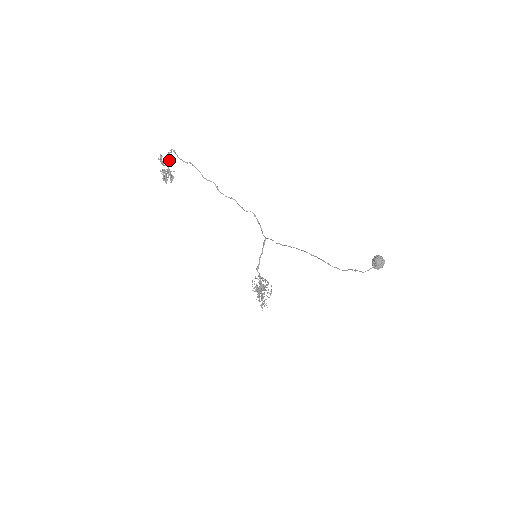
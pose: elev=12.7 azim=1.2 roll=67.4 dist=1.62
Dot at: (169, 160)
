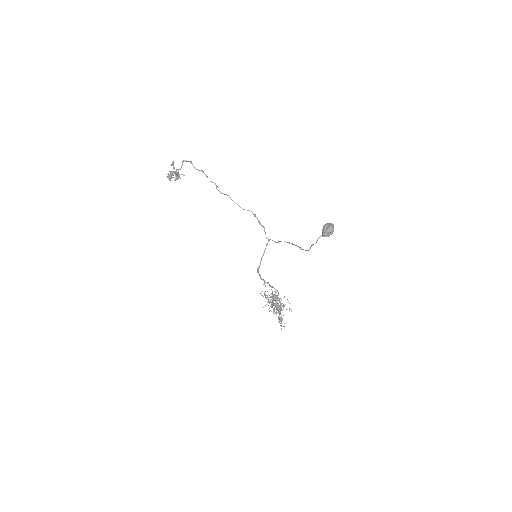
Dot at: (181, 166)
